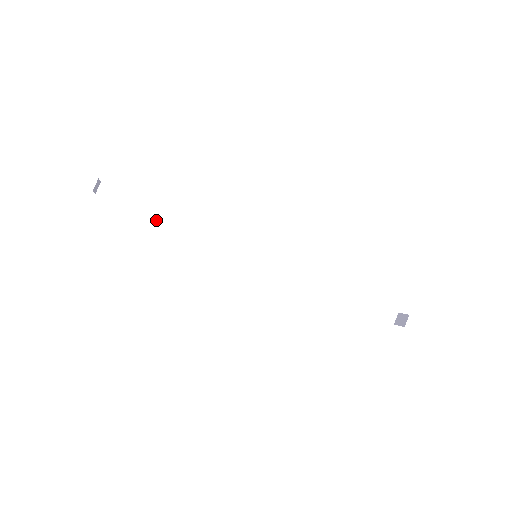
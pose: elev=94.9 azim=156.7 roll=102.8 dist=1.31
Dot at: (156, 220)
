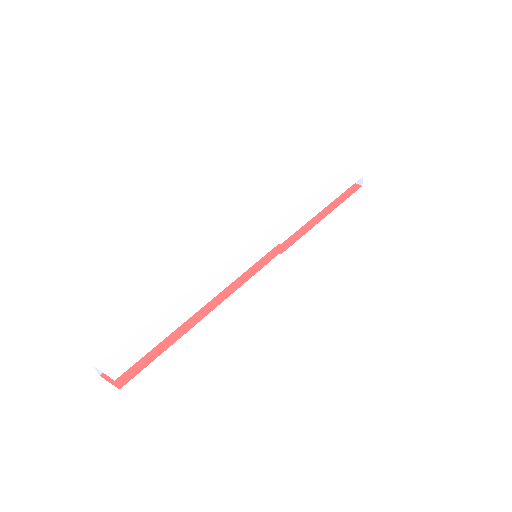
Dot at: occluded
